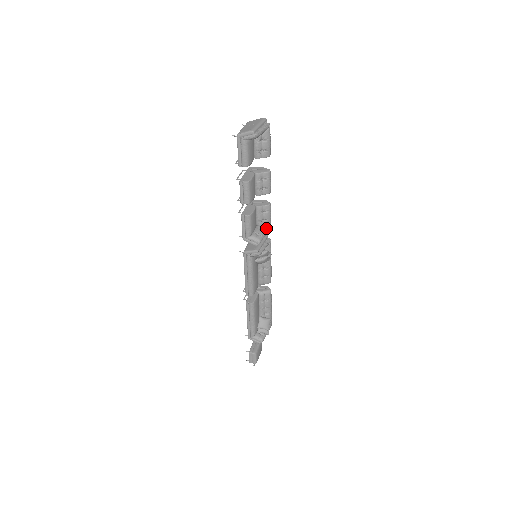
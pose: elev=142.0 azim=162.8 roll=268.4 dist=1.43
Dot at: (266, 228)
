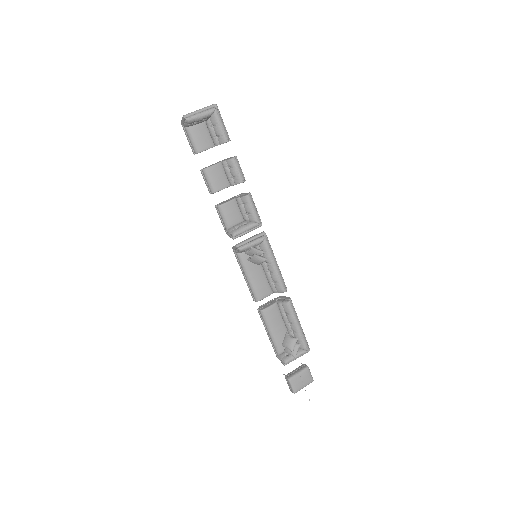
Dot at: (251, 223)
